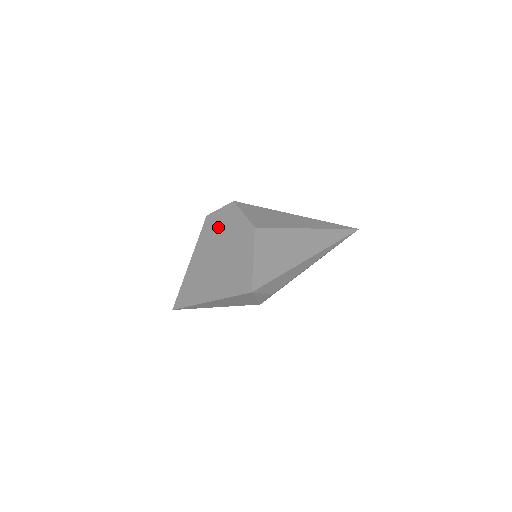
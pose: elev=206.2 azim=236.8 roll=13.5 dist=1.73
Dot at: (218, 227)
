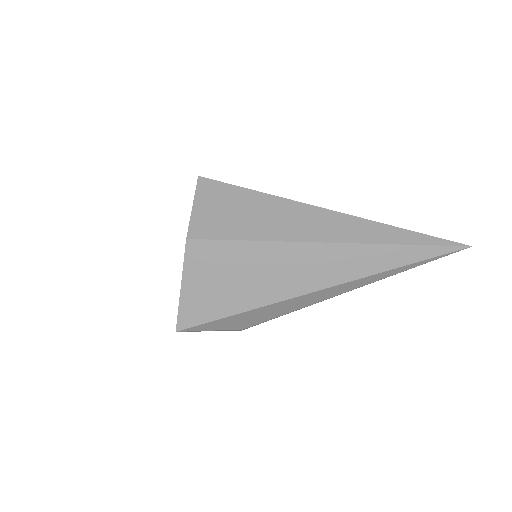
Dot at: occluded
